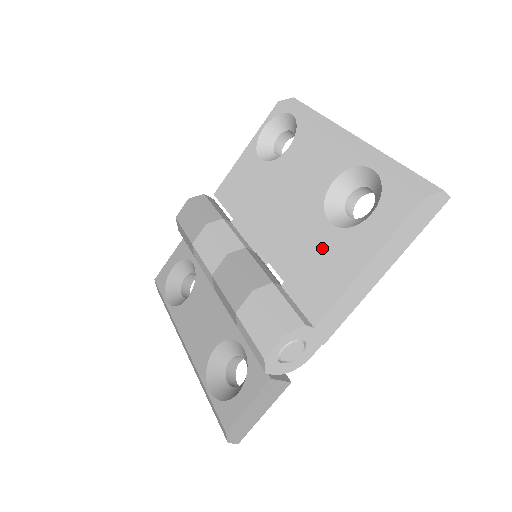
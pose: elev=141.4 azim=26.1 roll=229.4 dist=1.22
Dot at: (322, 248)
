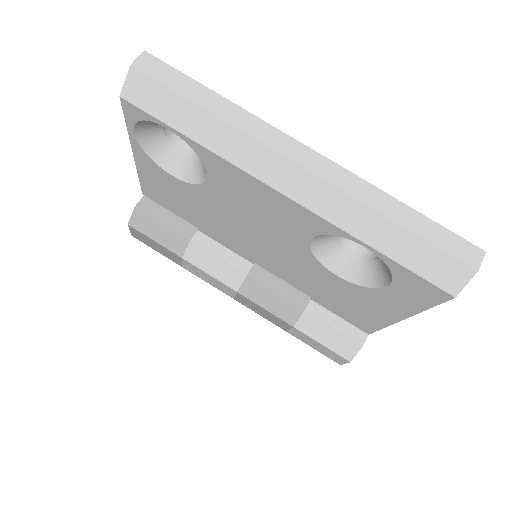
Dot at: (340, 291)
